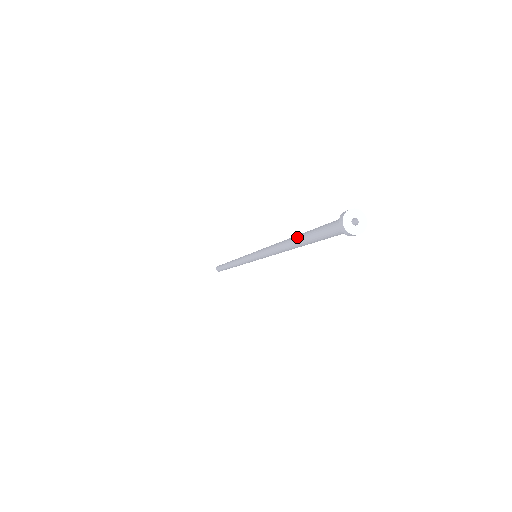
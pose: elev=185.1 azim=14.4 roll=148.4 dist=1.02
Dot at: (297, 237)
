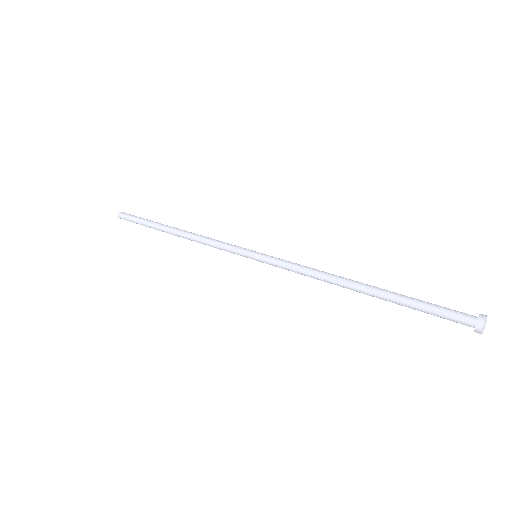
Dot at: (380, 296)
